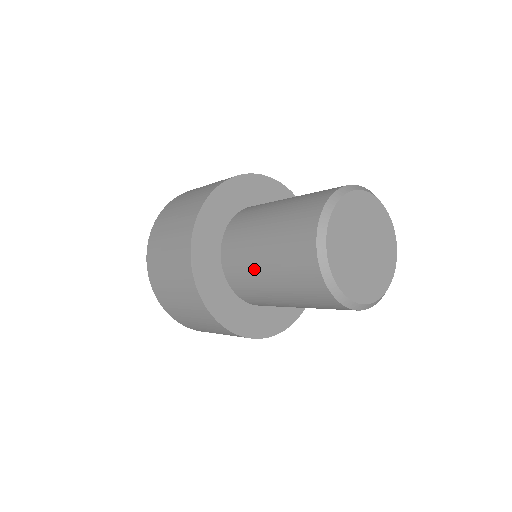
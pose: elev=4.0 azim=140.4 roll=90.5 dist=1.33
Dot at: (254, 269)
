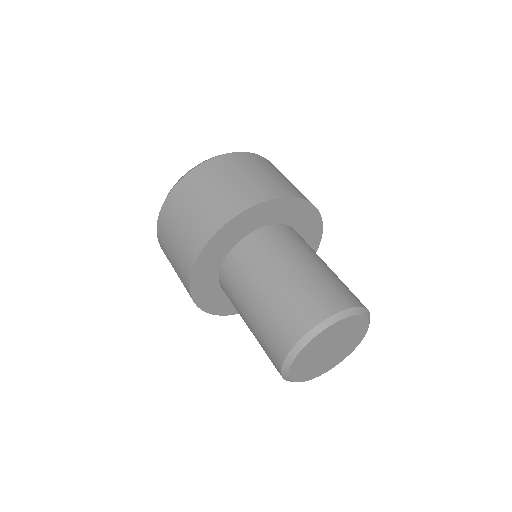
Dot at: (250, 286)
